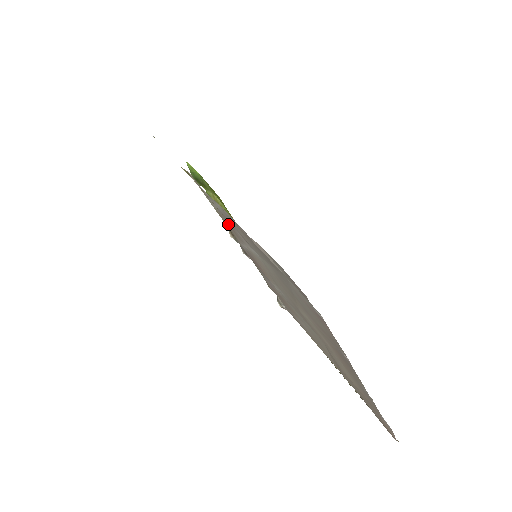
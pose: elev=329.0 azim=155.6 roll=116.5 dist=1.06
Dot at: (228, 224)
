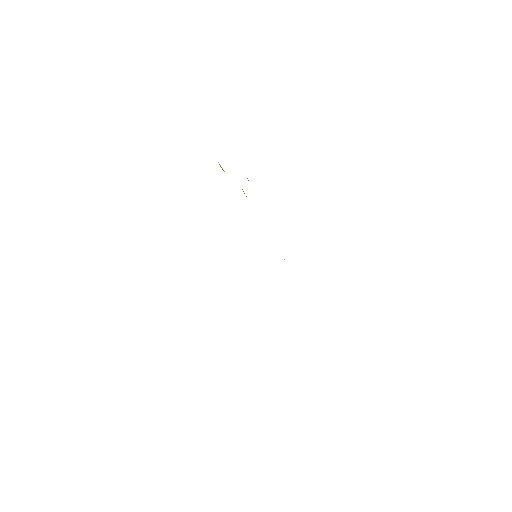
Dot at: occluded
